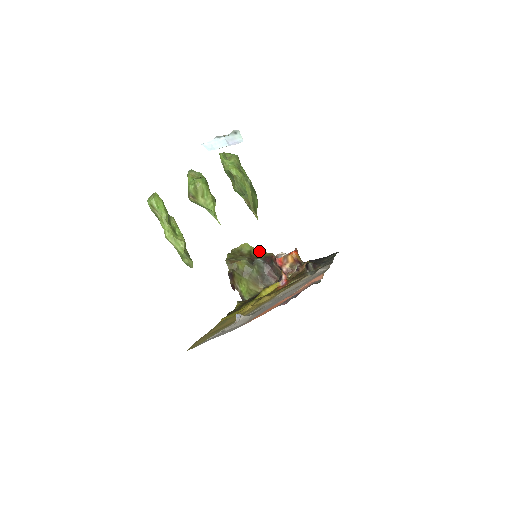
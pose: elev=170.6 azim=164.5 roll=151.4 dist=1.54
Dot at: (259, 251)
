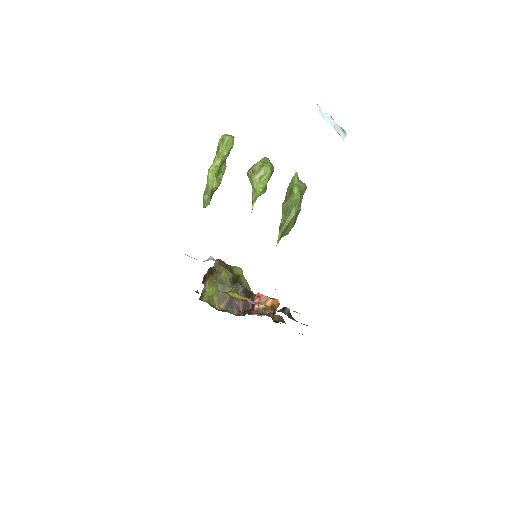
Dot at: (246, 282)
